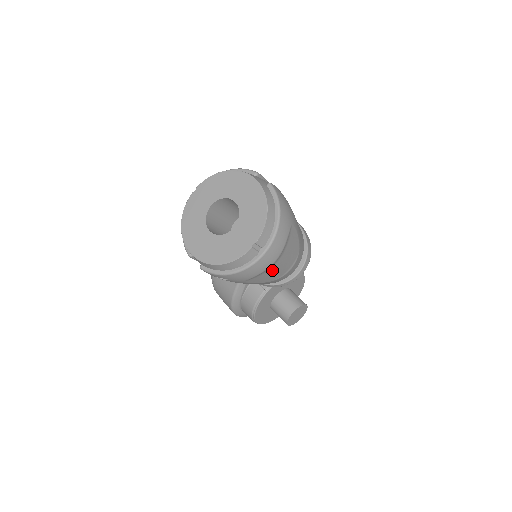
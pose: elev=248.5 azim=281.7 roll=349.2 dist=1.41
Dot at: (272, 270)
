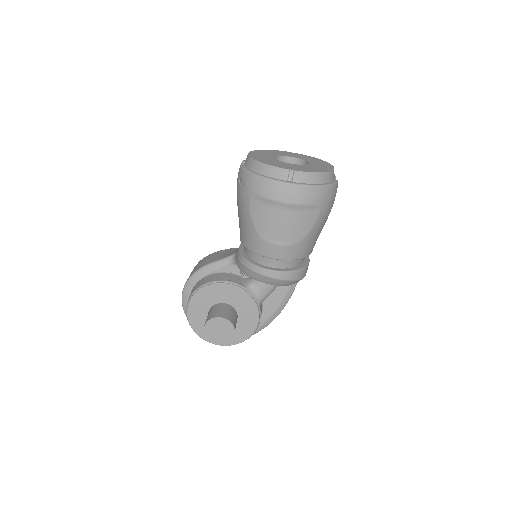
Dot at: (274, 214)
